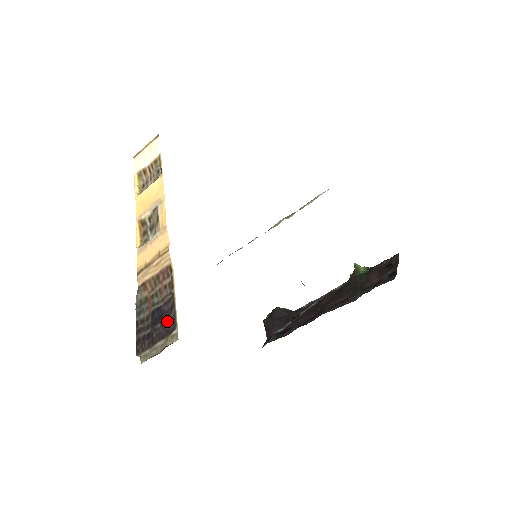
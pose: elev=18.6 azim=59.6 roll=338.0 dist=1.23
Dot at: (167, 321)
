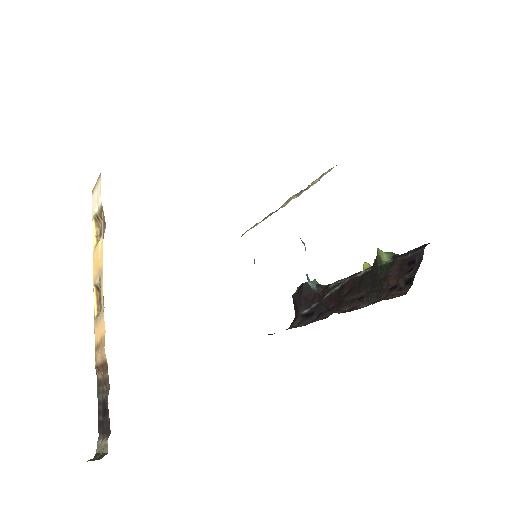
Dot at: (108, 421)
